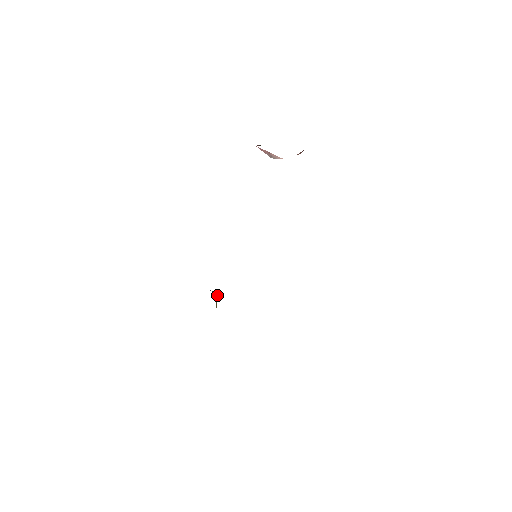
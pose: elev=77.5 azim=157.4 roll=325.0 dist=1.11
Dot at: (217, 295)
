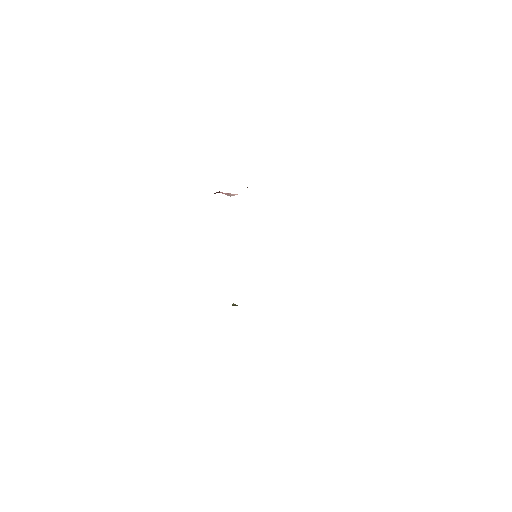
Dot at: occluded
